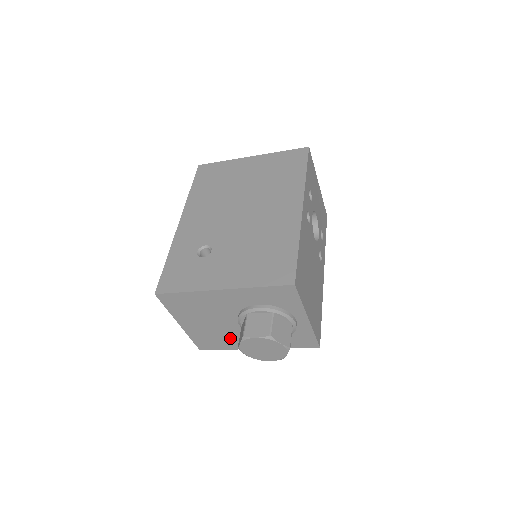
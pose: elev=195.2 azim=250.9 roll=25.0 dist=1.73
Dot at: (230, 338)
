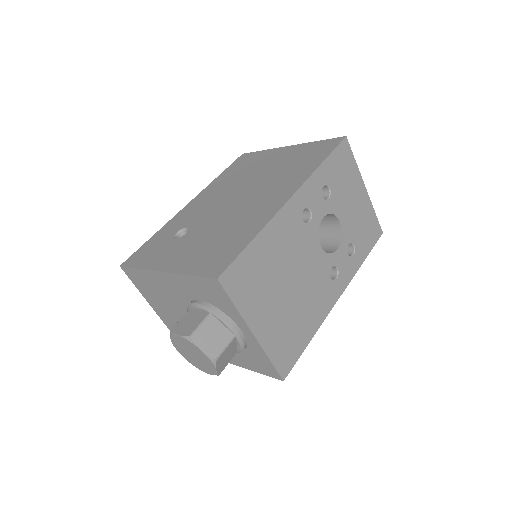
Dot at: occluded
